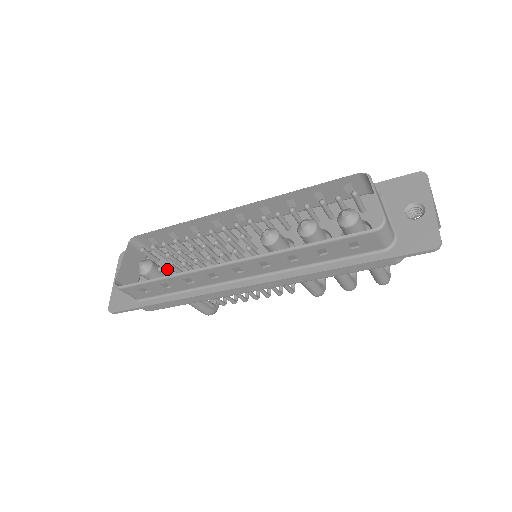
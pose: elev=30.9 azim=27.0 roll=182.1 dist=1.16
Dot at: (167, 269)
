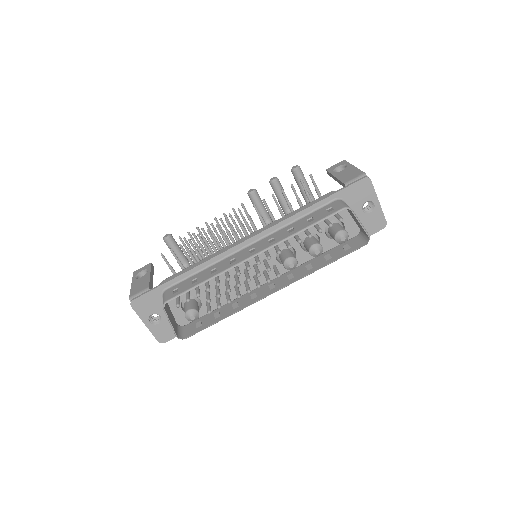
Dot at: (191, 297)
